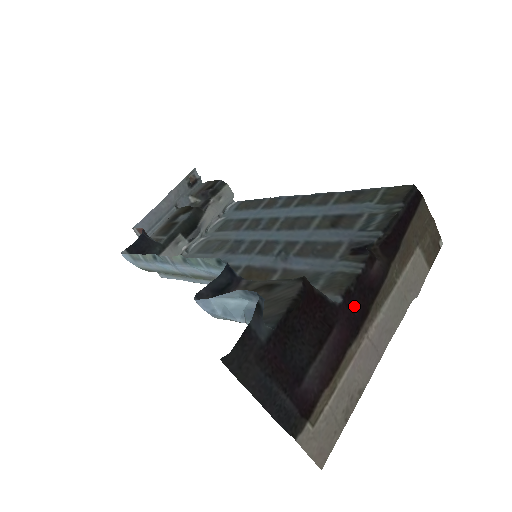
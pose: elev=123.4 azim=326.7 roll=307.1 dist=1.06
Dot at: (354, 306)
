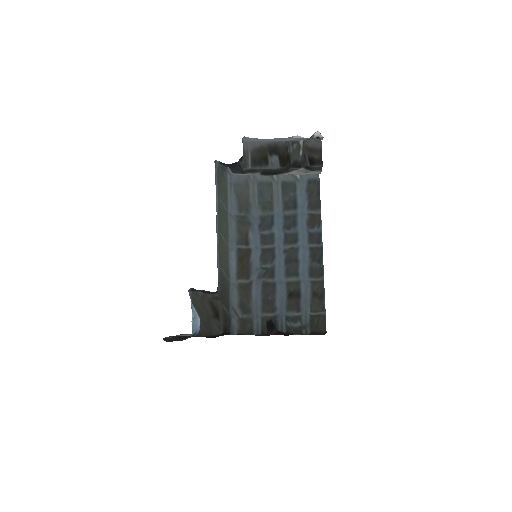
Dot at: occluded
